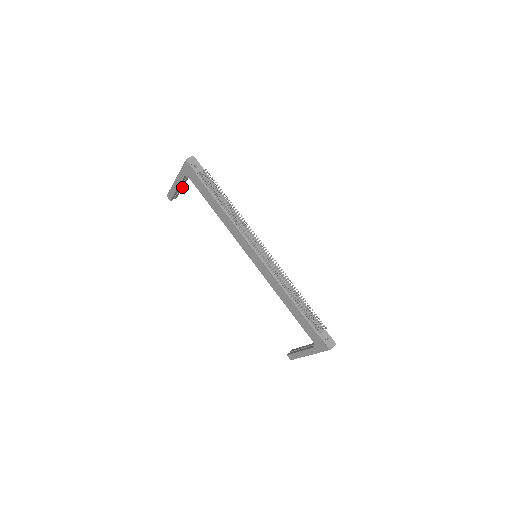
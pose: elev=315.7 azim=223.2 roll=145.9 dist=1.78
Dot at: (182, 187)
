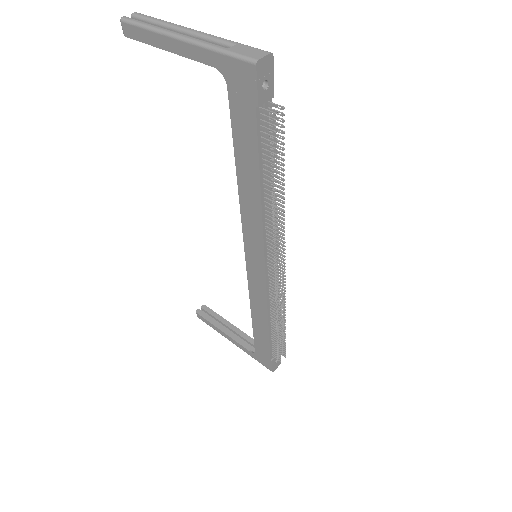
Dot at: occluded
